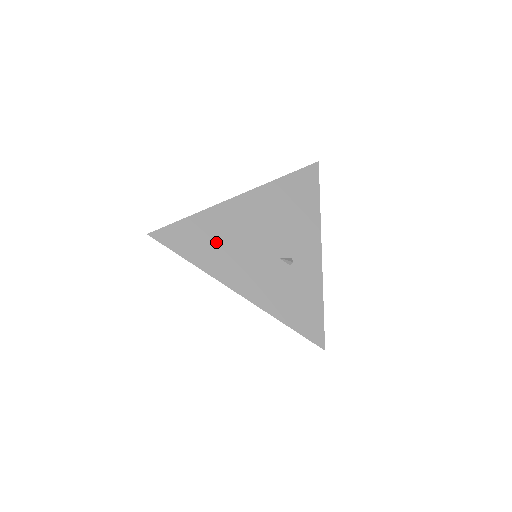
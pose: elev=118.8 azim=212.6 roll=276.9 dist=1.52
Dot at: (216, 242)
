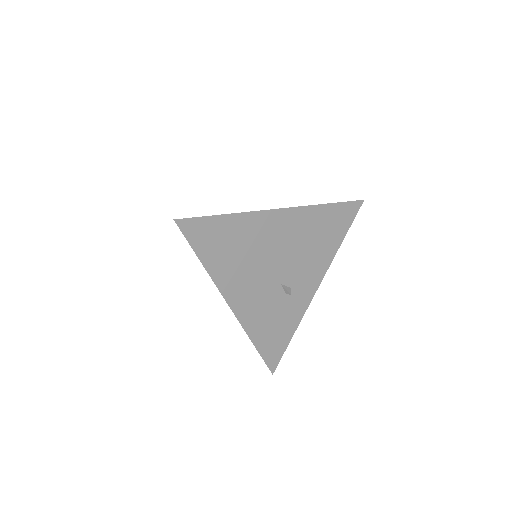
Dot at: (235, 251)
